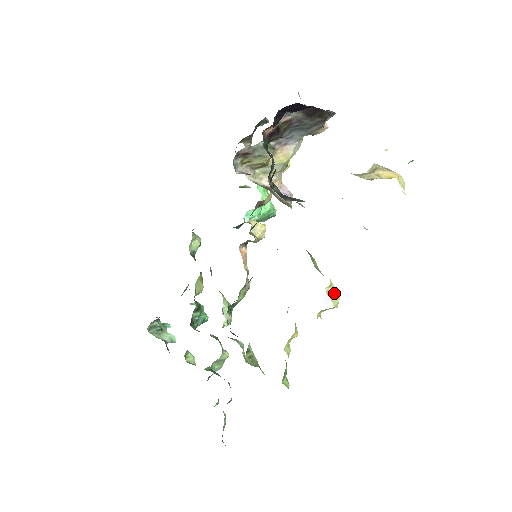
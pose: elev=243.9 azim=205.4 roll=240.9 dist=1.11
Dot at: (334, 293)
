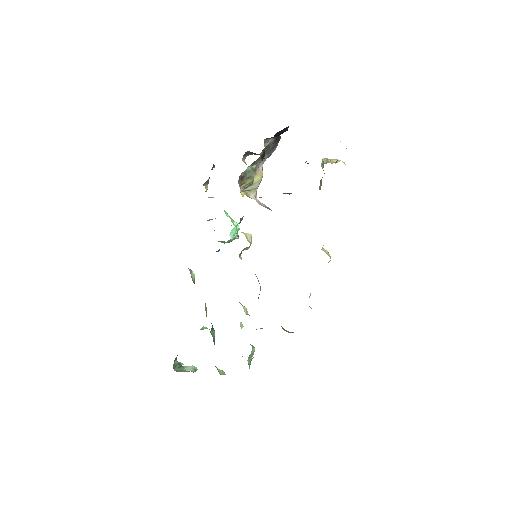
Dot at: (326, 251)
